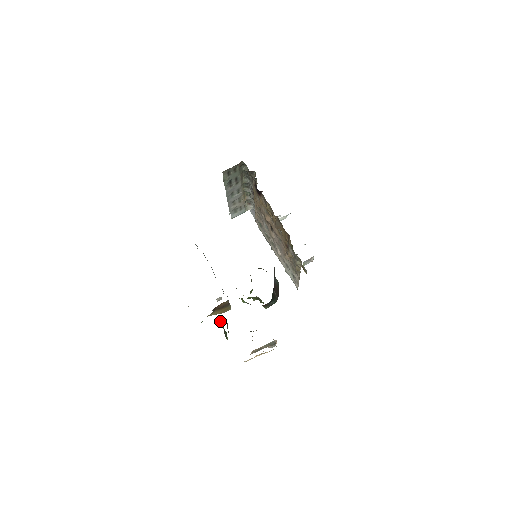
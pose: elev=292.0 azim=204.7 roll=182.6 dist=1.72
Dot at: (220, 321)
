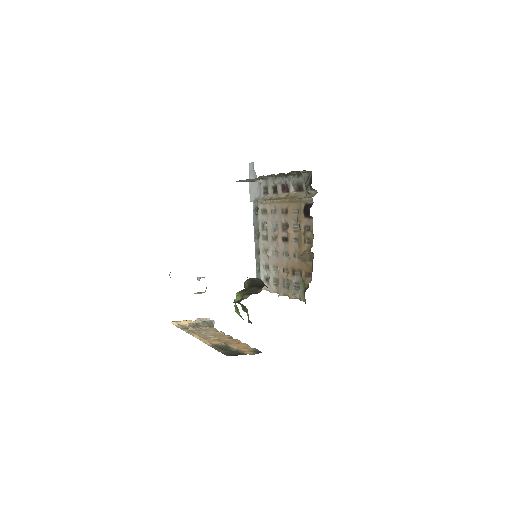
Dot at: occluded
